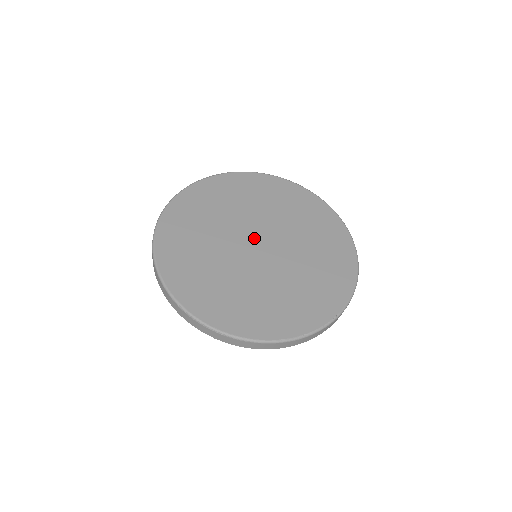
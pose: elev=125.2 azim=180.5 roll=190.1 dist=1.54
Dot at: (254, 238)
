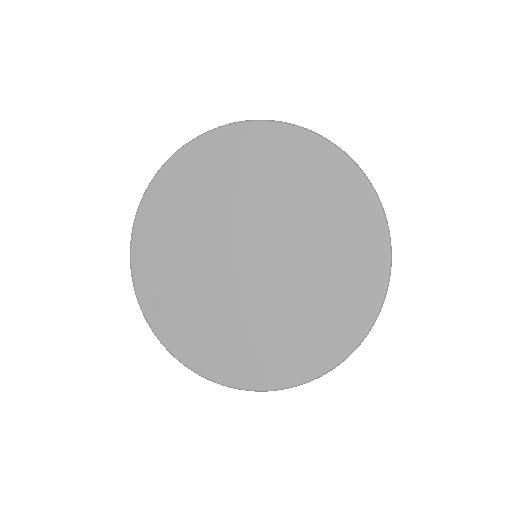
Dot at: (237, 256)
